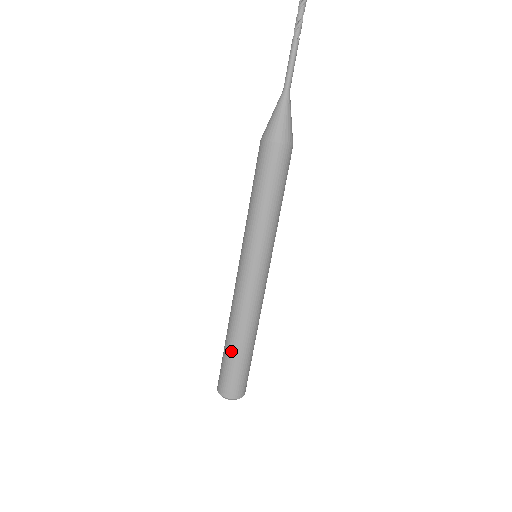
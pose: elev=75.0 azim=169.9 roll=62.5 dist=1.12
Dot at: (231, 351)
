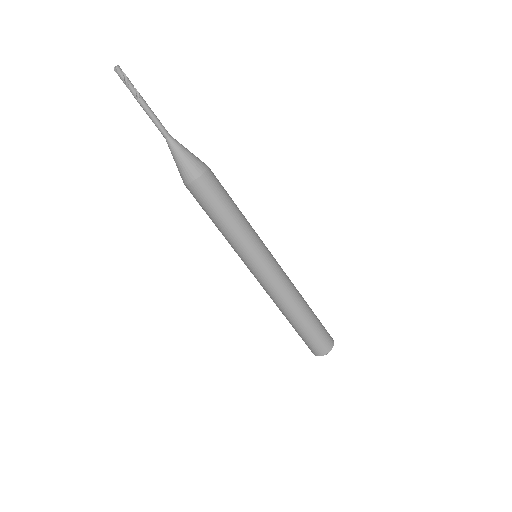
Dot at: occluded
